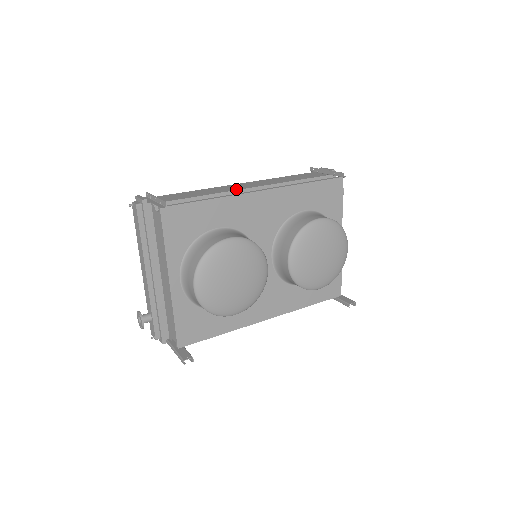
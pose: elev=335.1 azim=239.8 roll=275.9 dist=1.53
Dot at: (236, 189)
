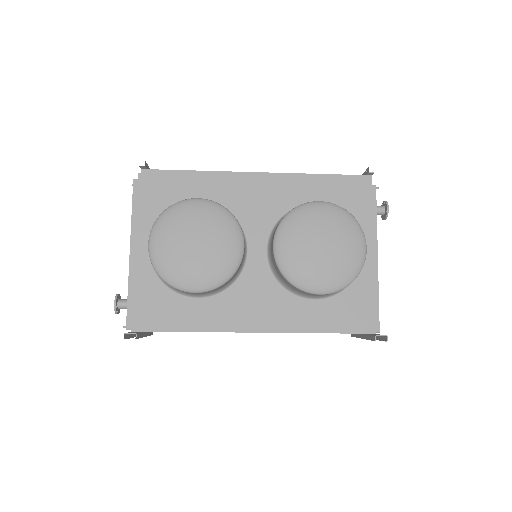
Dot at: occluded
